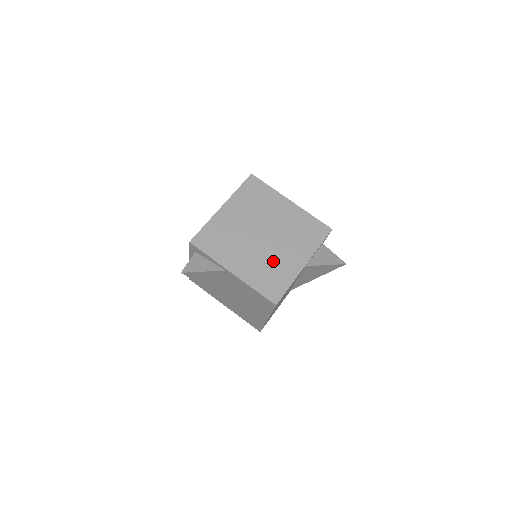
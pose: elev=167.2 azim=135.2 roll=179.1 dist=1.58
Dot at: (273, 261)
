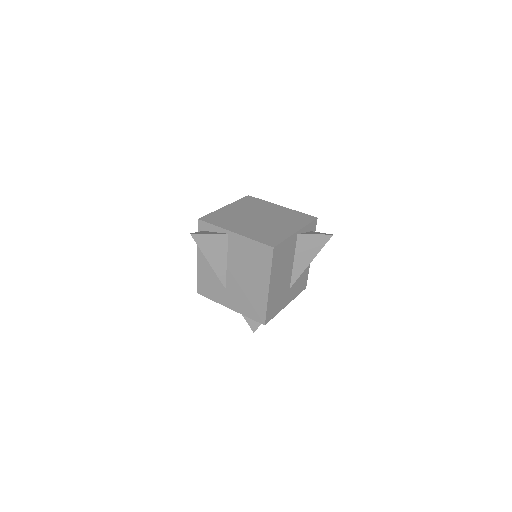
Dot at: (269, 229)
